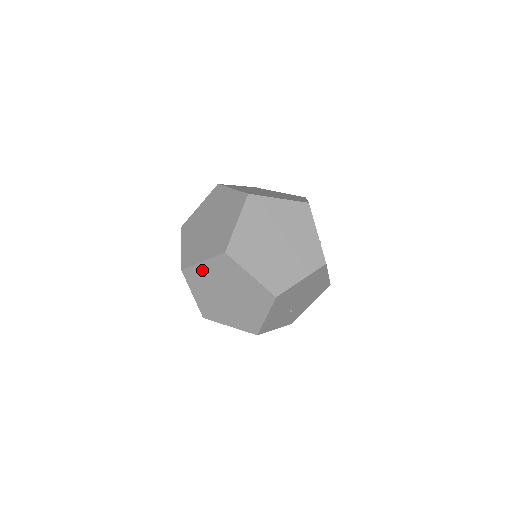
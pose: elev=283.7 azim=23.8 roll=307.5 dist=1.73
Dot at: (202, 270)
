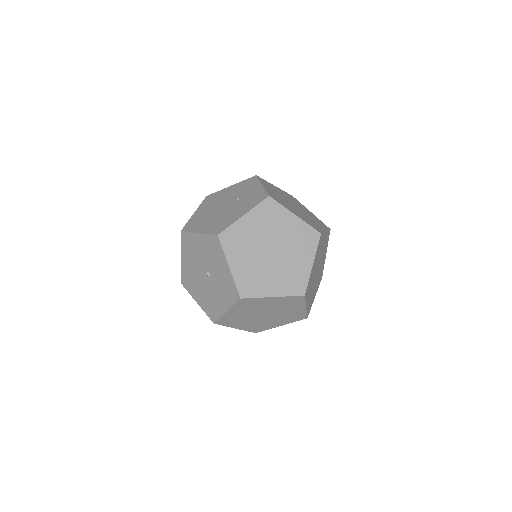
Dot at: (264, 301)
